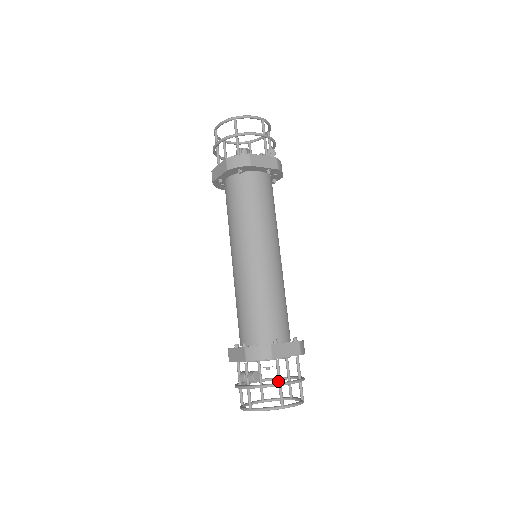
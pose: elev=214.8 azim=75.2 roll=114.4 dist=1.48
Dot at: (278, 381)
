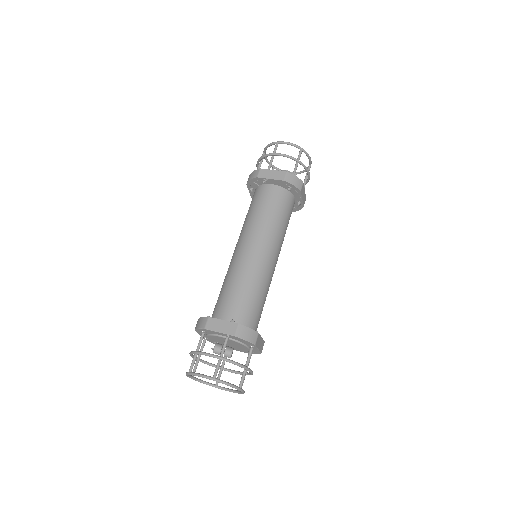
Dot at: (246, 366)
